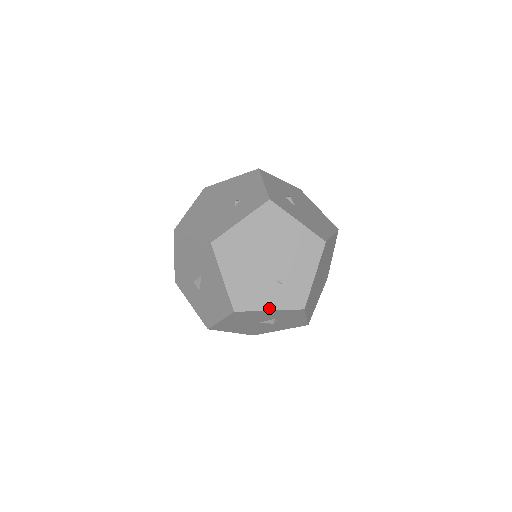
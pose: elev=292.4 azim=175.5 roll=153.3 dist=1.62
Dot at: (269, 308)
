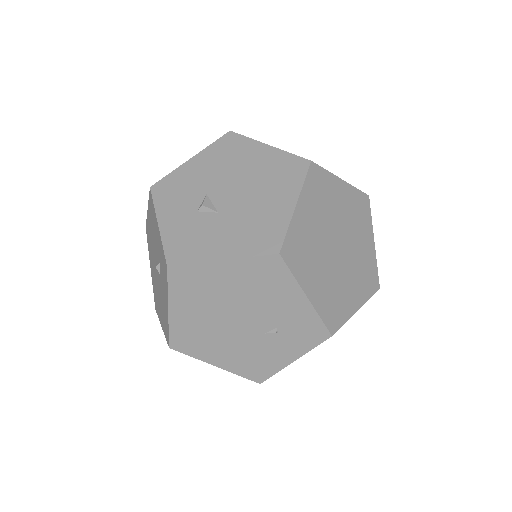
Dot at: (291, 360)
